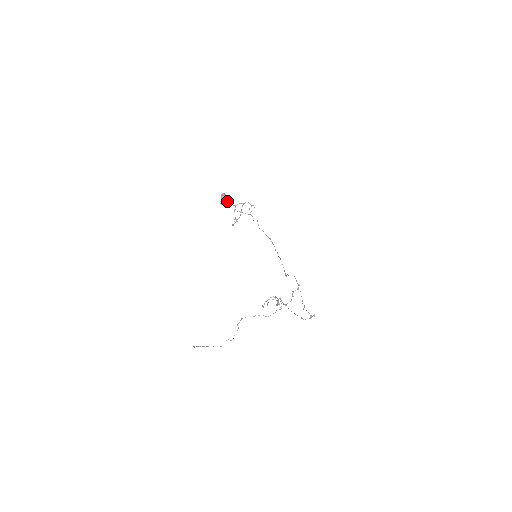
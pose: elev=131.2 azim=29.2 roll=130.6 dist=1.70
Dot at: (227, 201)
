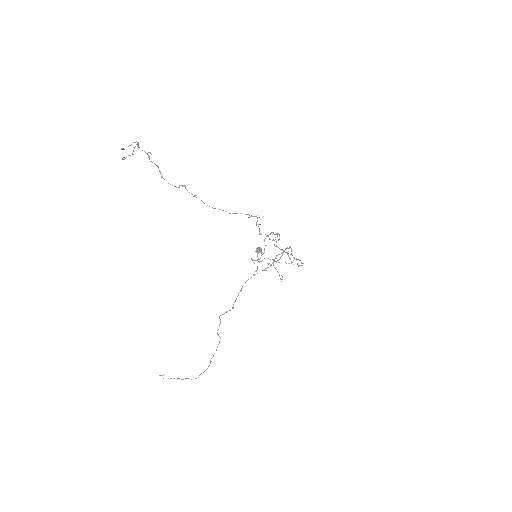
Dot at: occluded
